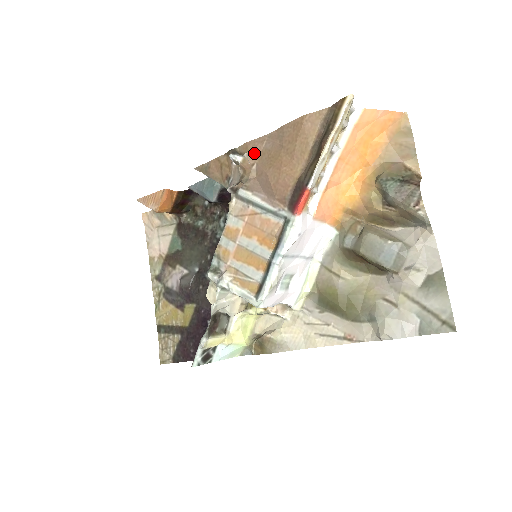
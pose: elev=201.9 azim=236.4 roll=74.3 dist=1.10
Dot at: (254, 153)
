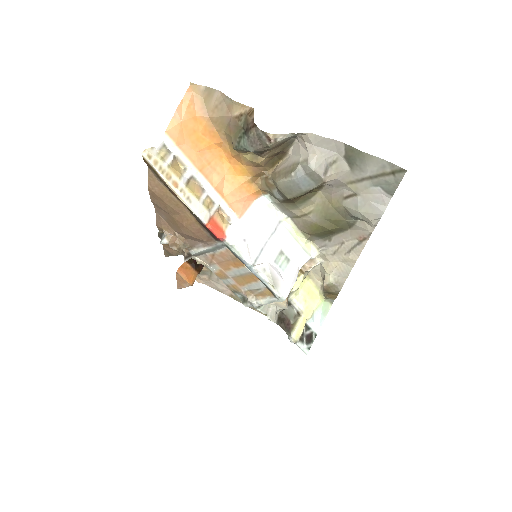
Dot at: (166, 228)
